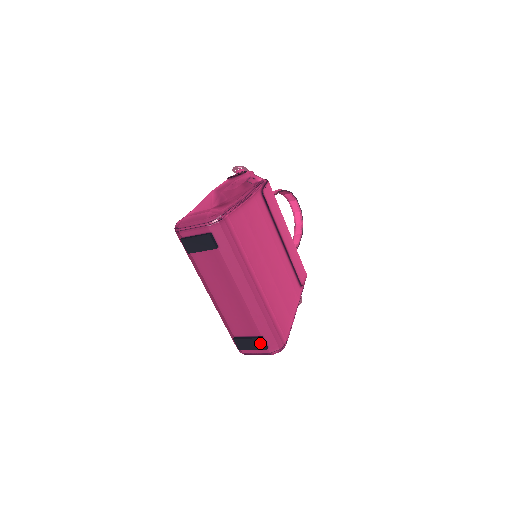
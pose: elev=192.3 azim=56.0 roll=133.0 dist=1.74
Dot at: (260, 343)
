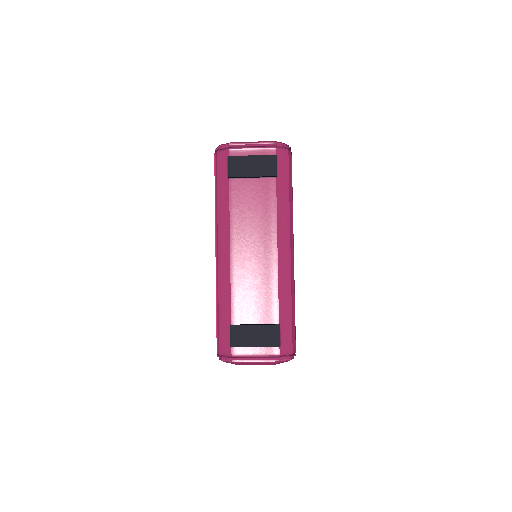
Dot at: (274, 333)
